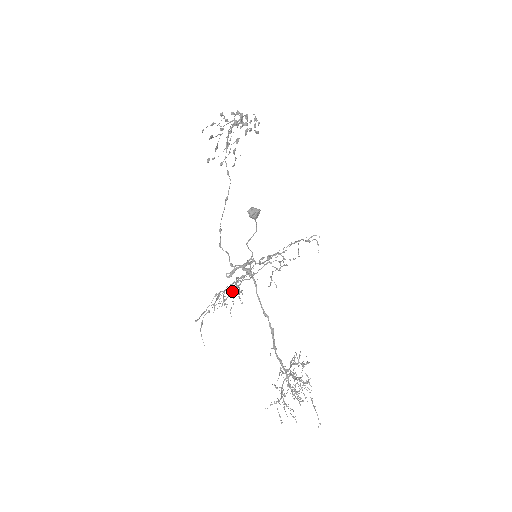
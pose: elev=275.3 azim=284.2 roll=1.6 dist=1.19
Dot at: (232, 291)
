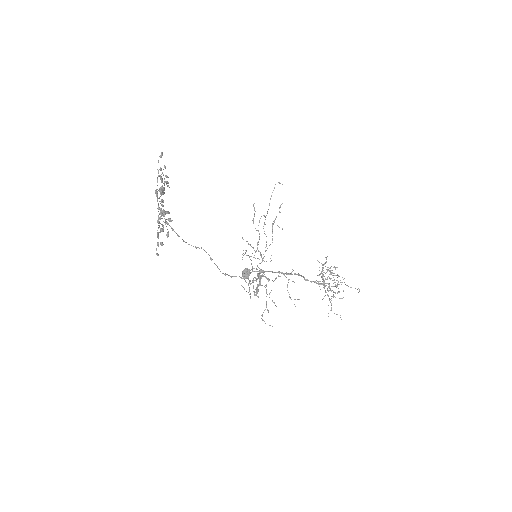
Dot at: occluded
